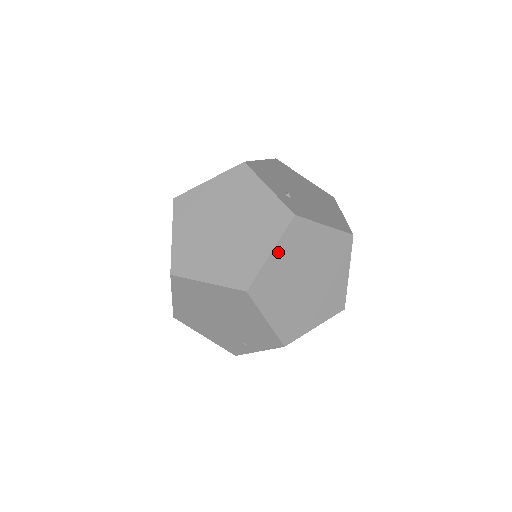
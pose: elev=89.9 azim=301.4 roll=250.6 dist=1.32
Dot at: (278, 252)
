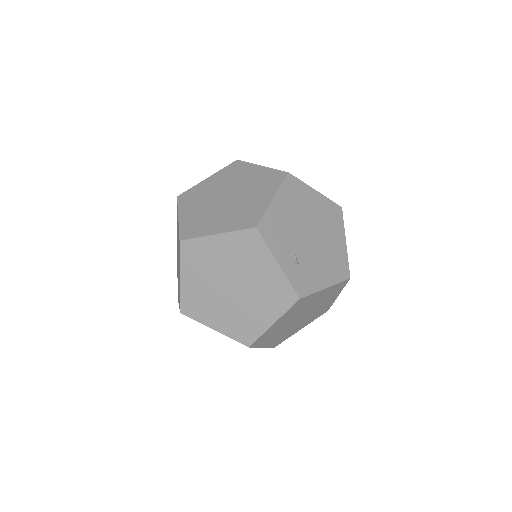
Dot at: (279, 320)
